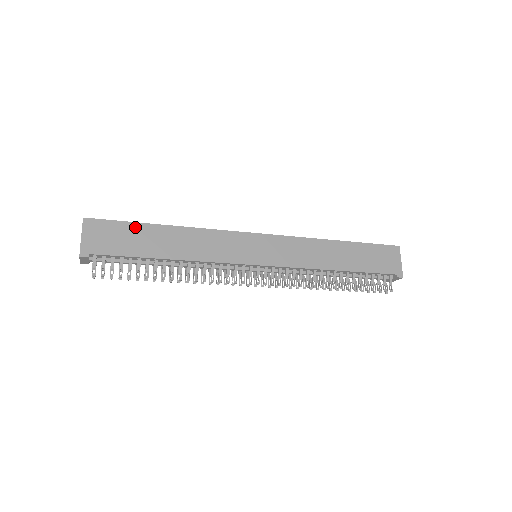
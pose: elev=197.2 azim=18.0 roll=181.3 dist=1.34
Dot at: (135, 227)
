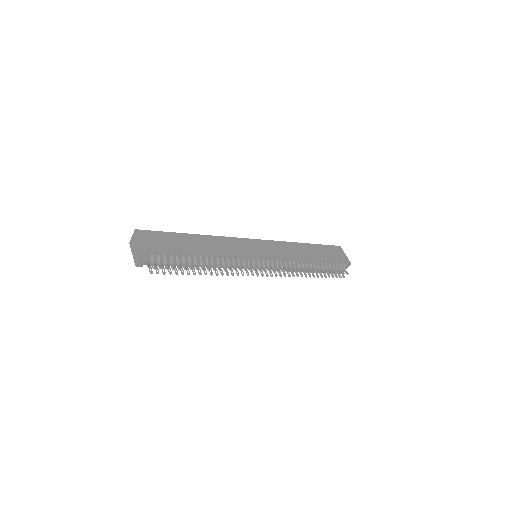
Dot at: (173, 235)
